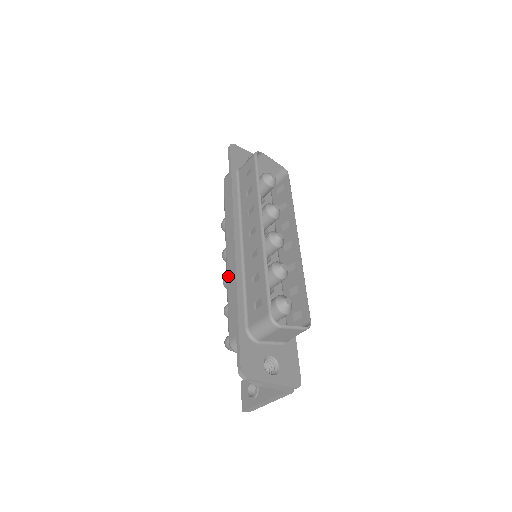
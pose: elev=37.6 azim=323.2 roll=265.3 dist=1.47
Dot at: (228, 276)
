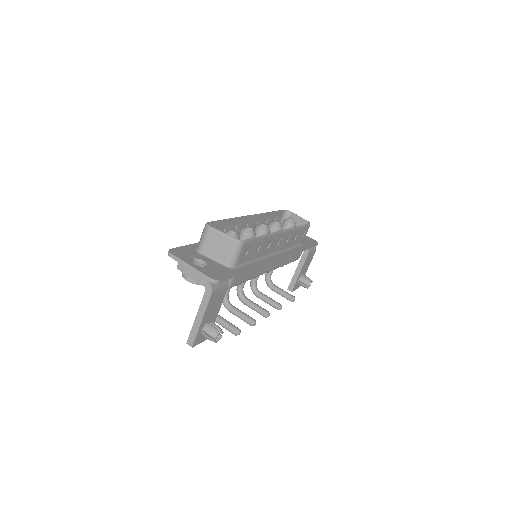
Dot at: occluded
